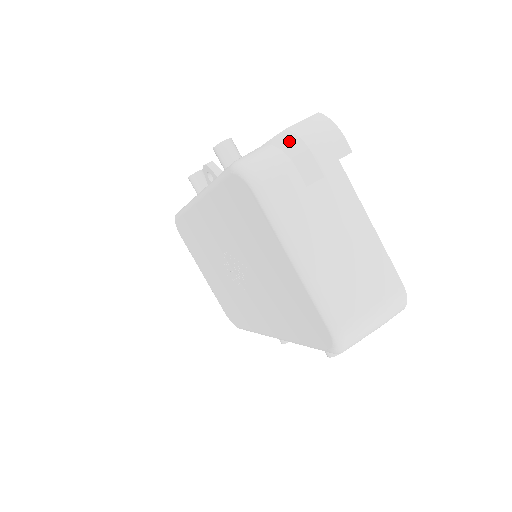
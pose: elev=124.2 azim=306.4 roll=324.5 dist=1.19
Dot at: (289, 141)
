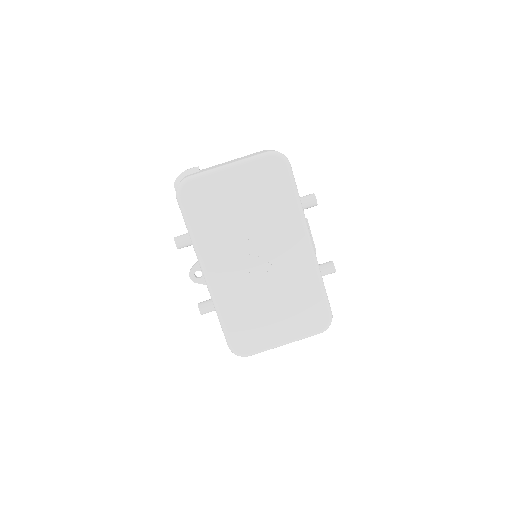
Dot at: (178, 180)
